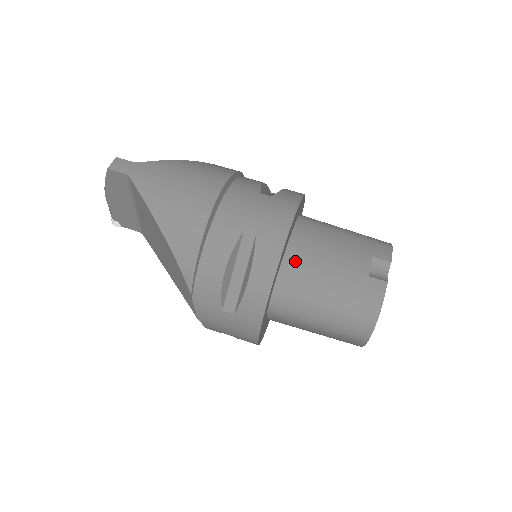
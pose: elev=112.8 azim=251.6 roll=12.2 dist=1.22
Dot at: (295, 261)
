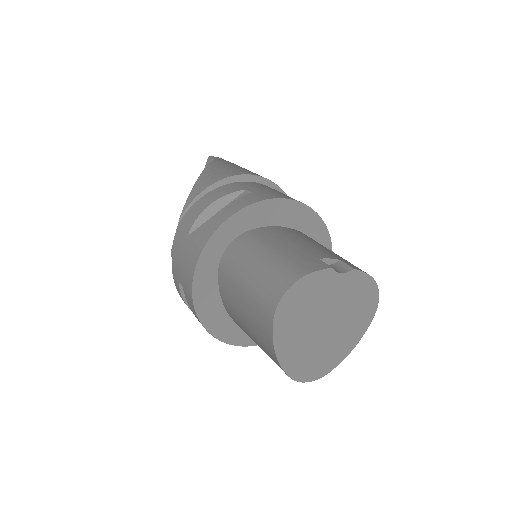
Dot at: (269, 231)
